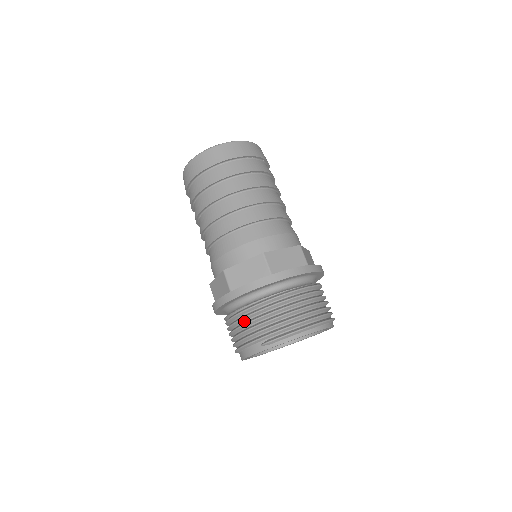
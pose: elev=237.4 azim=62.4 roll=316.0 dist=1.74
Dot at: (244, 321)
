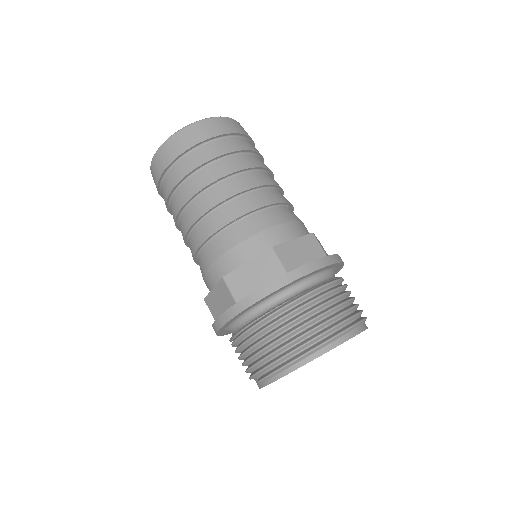
Dot at: (240, 352)
